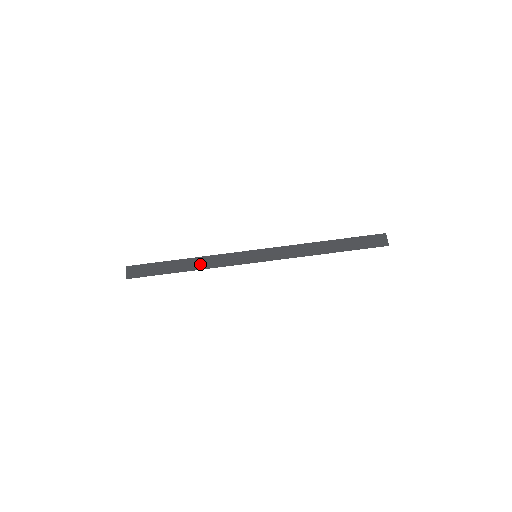
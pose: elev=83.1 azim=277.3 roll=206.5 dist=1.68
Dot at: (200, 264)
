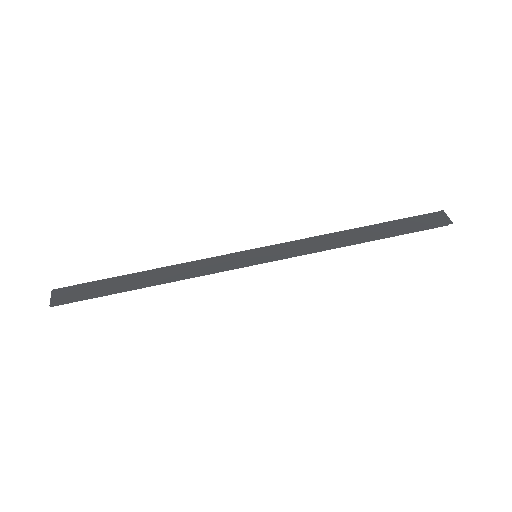
Dot at: (169, 274)
